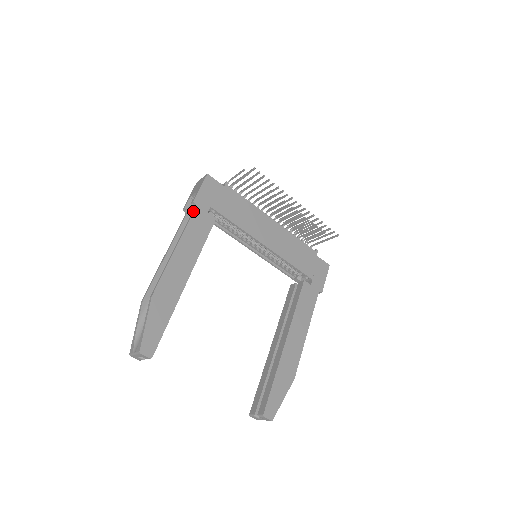
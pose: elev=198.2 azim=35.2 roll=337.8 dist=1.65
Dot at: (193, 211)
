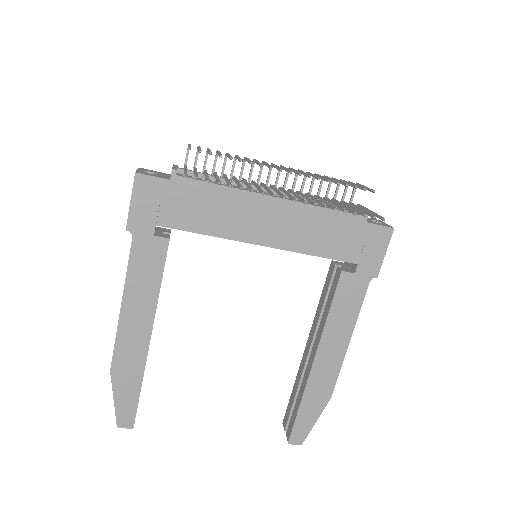
Dot at: occluded
